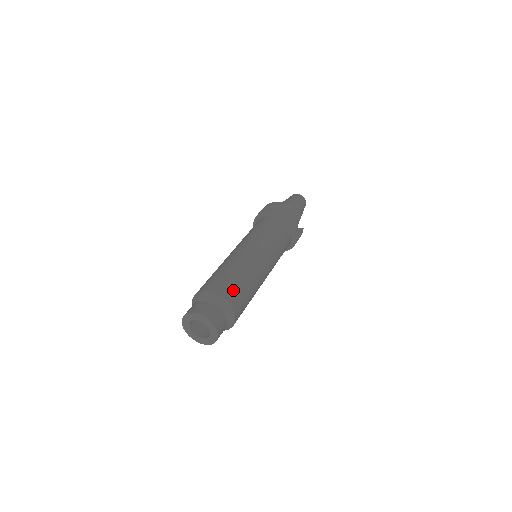
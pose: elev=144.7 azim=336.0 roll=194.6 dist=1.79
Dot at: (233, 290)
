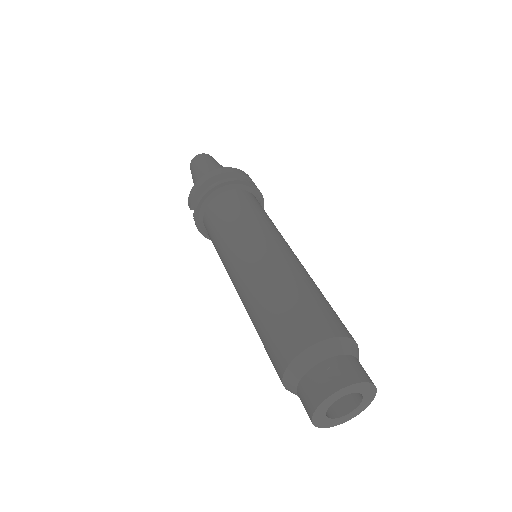
Dot at: (334, 317)
